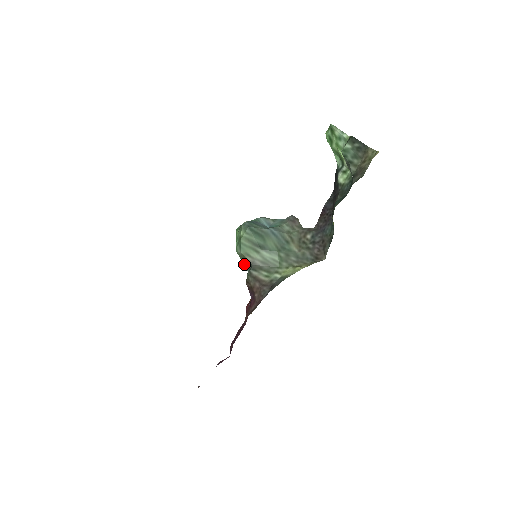
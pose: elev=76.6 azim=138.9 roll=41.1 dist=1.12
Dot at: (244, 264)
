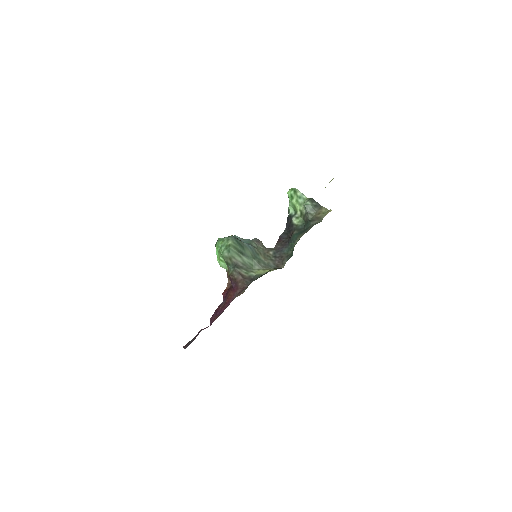
Dot at: (228, 263)
